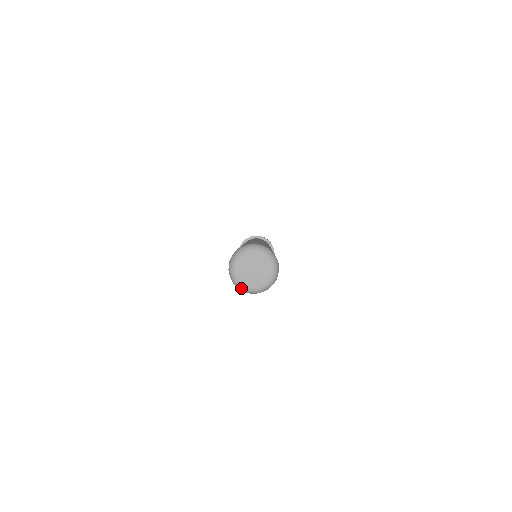
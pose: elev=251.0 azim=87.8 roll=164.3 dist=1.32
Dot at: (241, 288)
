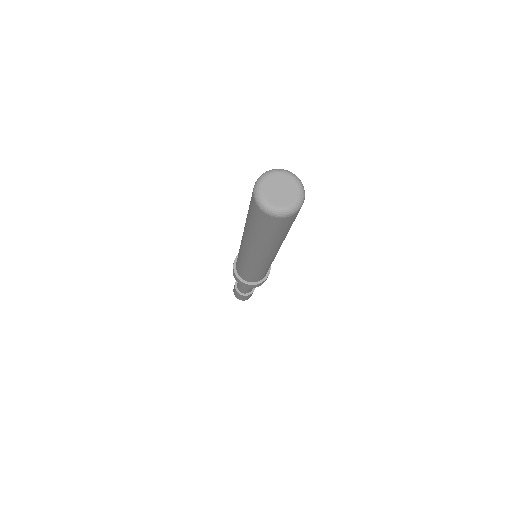
Dot at: (271, 211)
